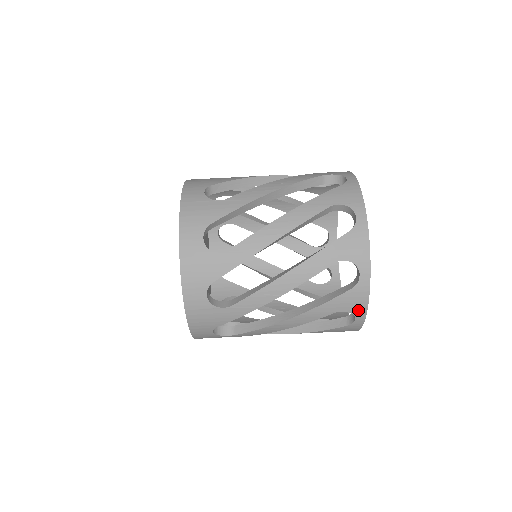
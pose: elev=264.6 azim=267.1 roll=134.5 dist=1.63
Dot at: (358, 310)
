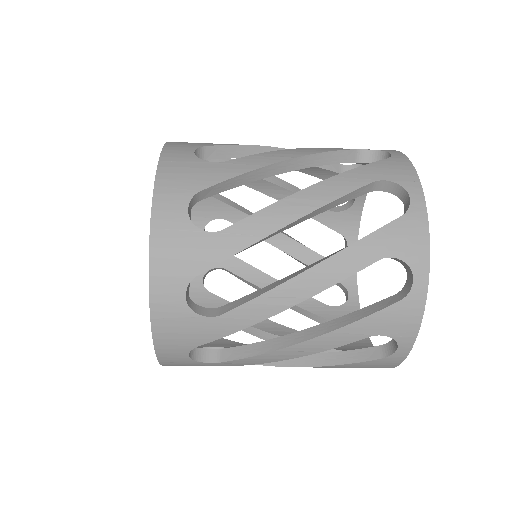
Dot at: occluded
